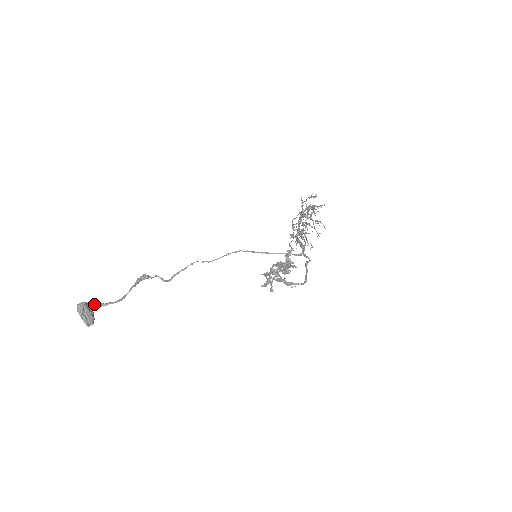
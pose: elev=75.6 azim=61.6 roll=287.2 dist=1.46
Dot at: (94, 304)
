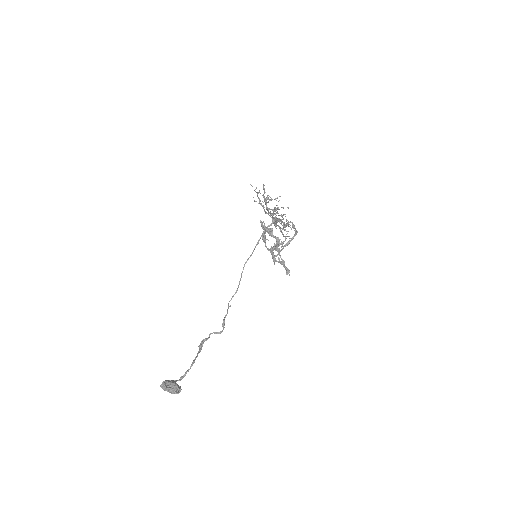
Dot at: (176, 380)
